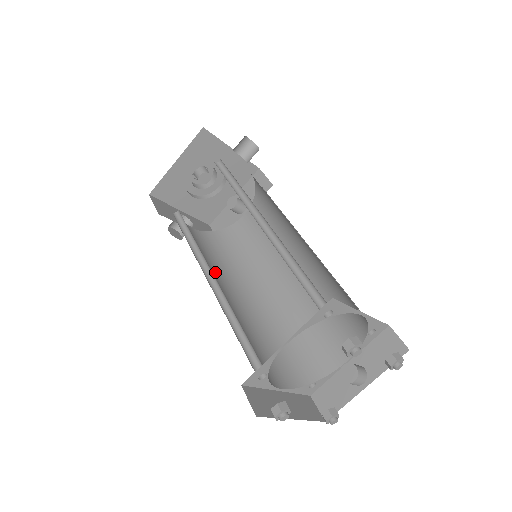
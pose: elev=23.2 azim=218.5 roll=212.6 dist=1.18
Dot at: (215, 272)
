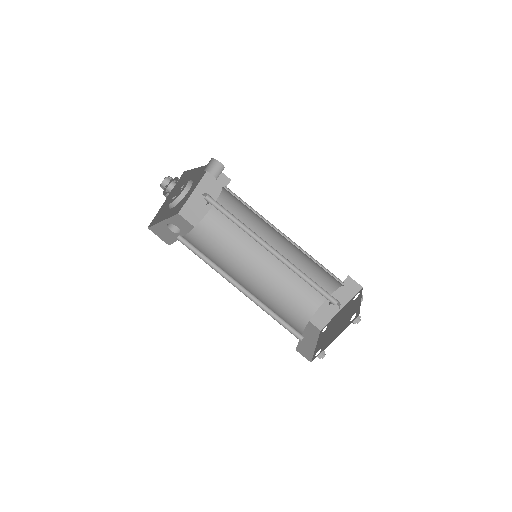
Dot at: (225, 270)
